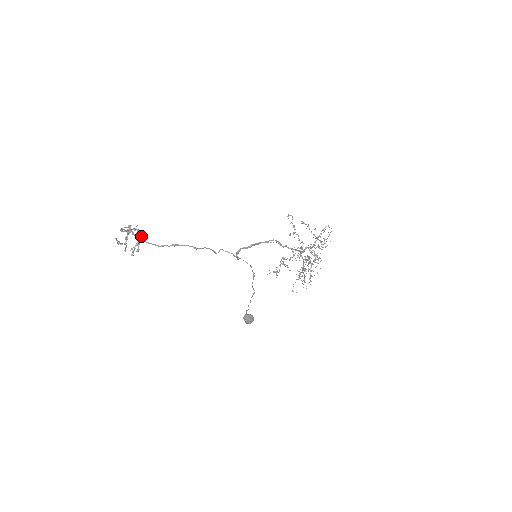
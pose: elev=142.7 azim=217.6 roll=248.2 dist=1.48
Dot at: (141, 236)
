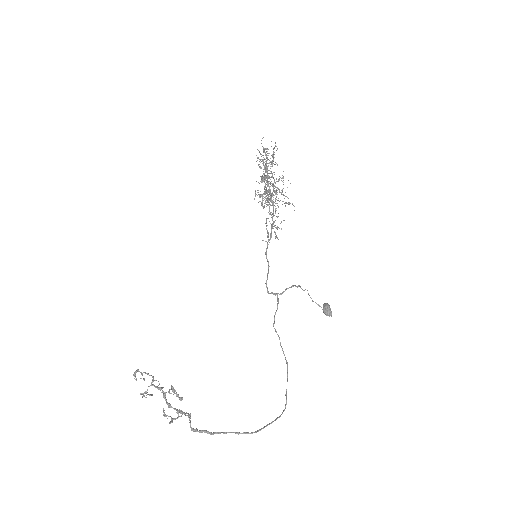
Dot at: (153, 378)
